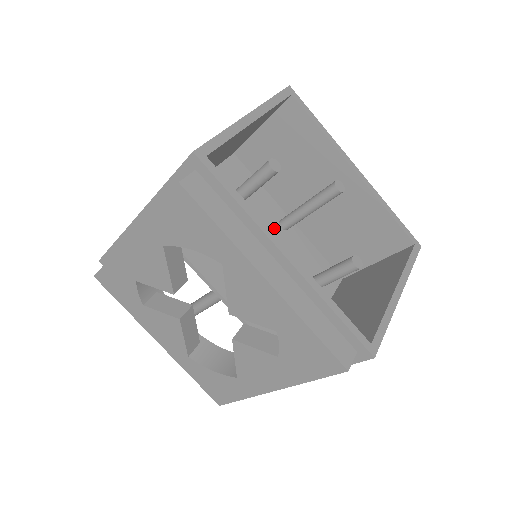
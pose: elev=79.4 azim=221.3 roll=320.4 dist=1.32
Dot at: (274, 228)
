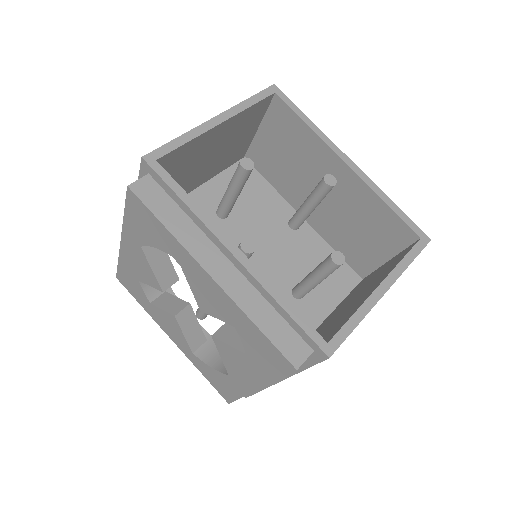
Dot at: (281, 228)
